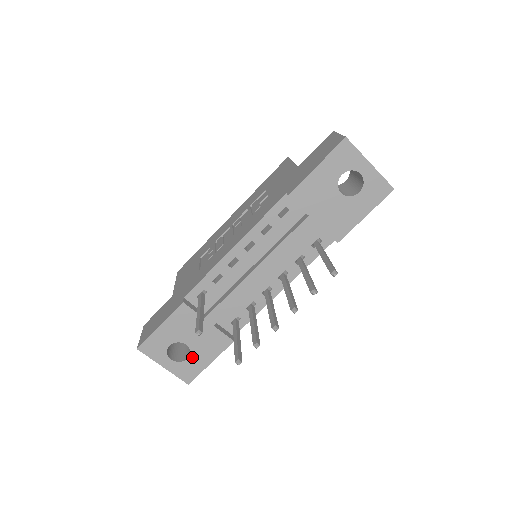
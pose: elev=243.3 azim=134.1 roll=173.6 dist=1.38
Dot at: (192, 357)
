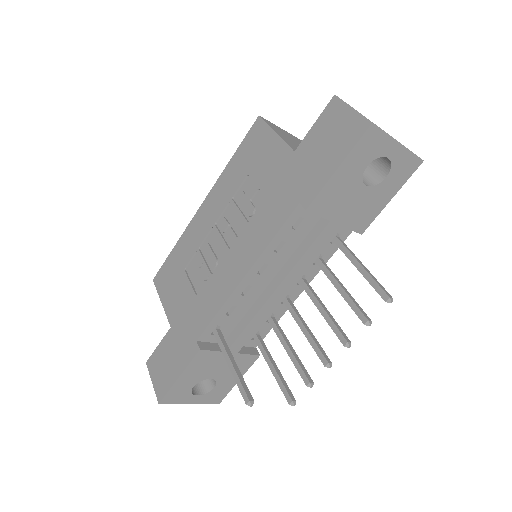
Dot at: (219, 384)
